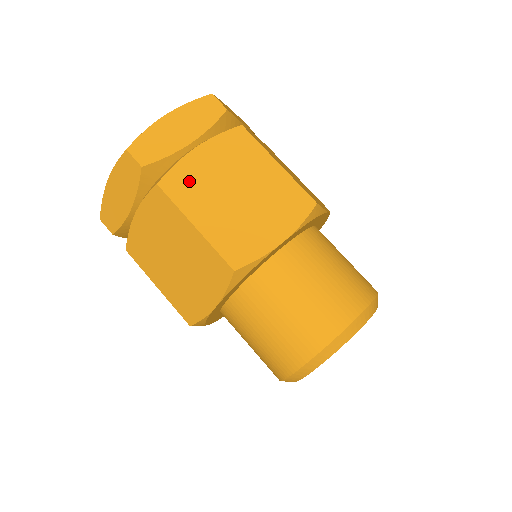
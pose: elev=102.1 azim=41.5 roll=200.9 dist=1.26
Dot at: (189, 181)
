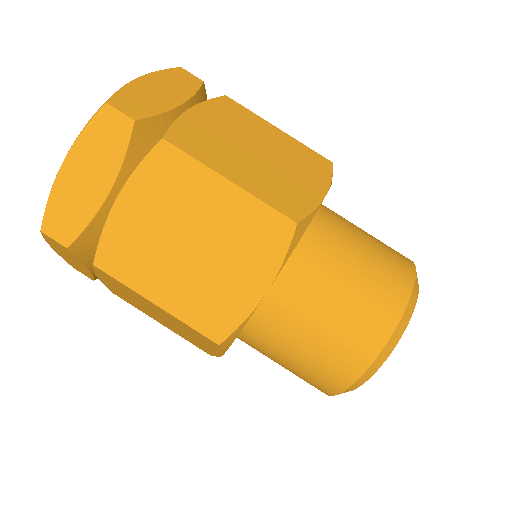
Dot at: (199, 137)
